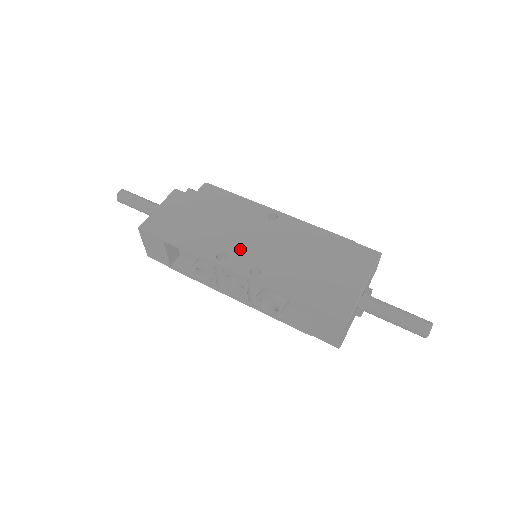
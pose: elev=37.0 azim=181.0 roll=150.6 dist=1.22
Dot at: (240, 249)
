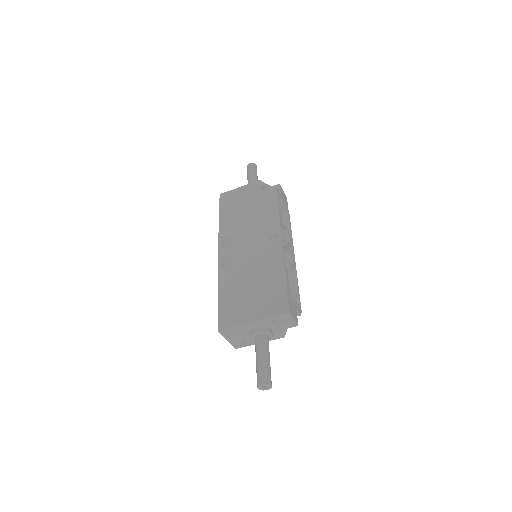
Dot at: (236, 244)
